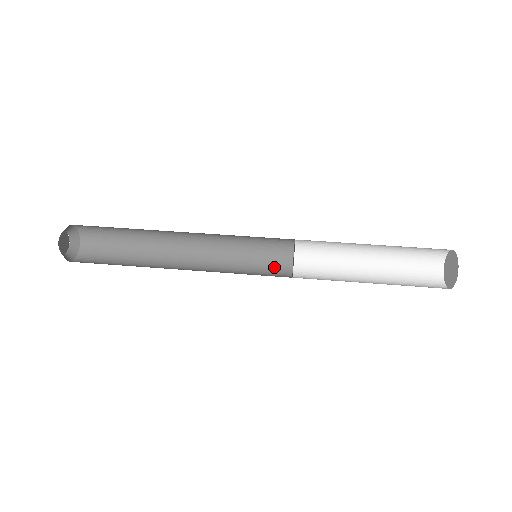
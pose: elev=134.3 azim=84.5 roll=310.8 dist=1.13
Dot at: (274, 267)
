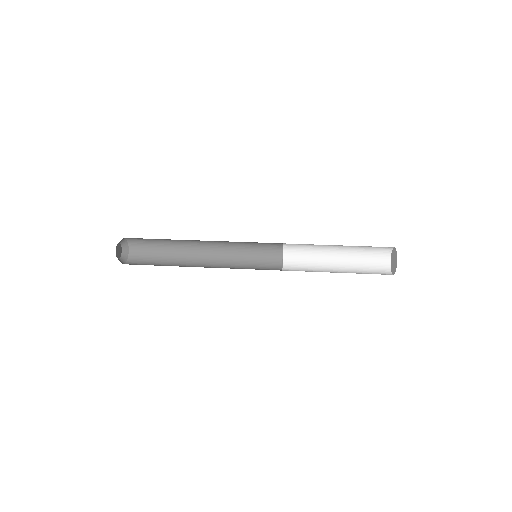
Dot at: occluded
